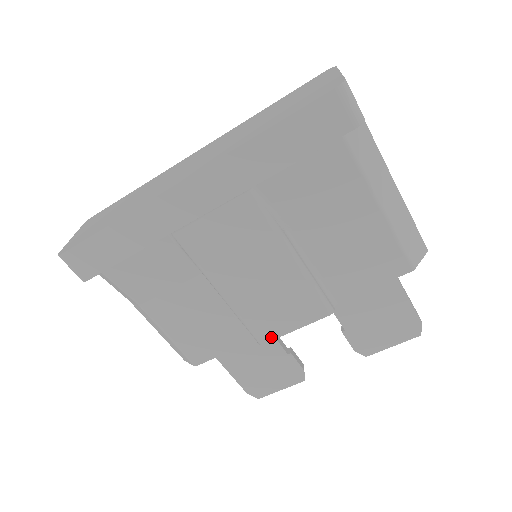
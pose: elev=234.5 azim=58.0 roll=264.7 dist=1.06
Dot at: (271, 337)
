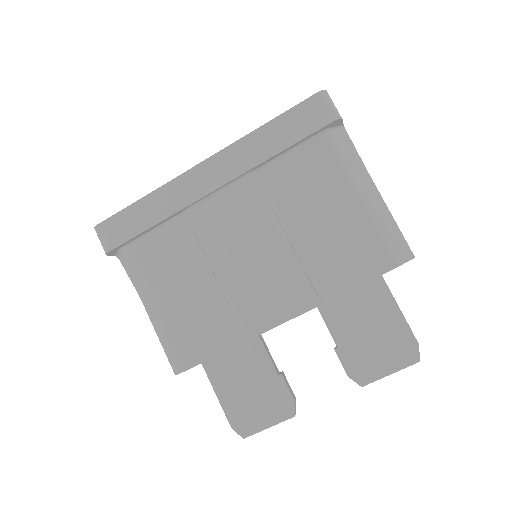
Dot at: (258, 331)
